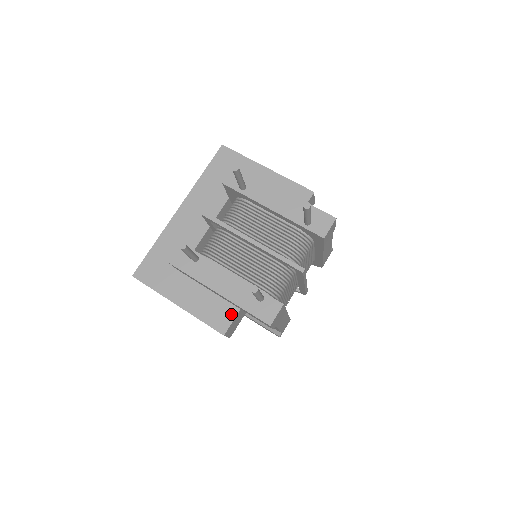
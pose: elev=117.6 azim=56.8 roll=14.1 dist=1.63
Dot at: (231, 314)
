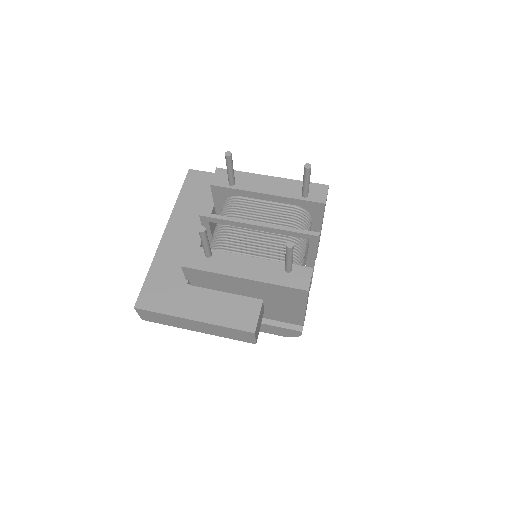
Dot at: (254, 310)
